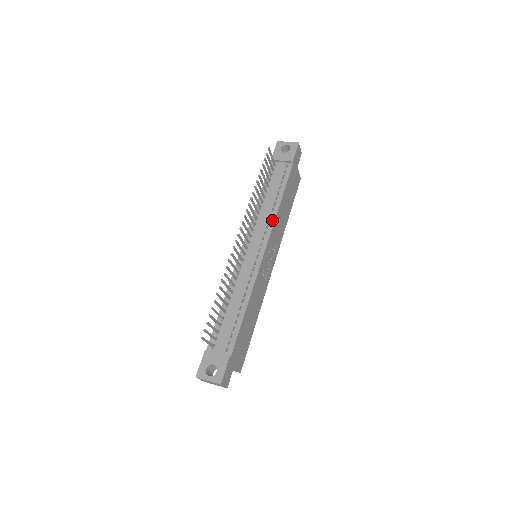
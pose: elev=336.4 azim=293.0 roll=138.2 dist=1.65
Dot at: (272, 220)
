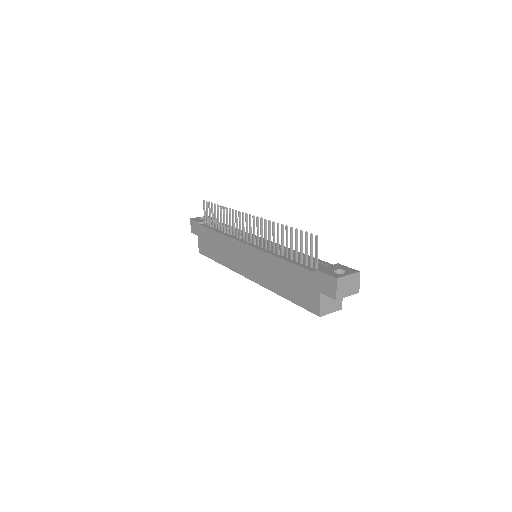
Dot at: occluded
